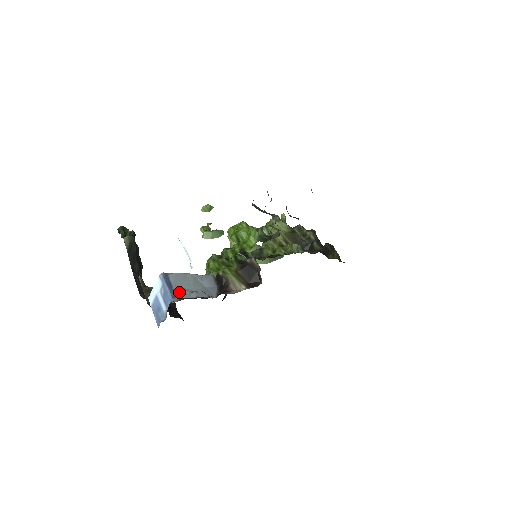
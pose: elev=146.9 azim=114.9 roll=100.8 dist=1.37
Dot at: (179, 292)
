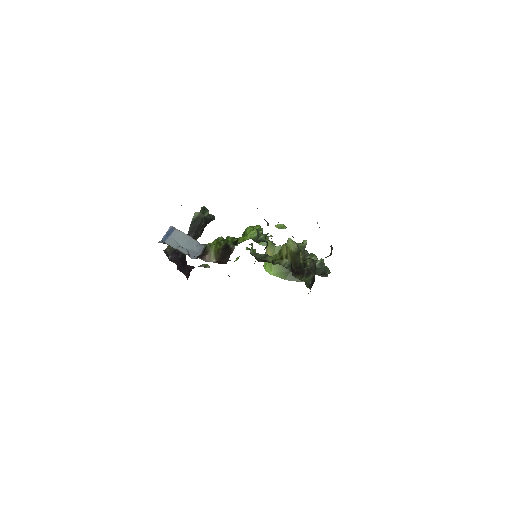
Dot at: (170, 241)
